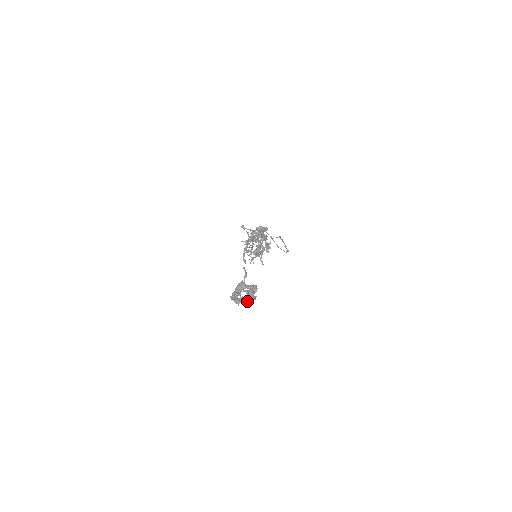
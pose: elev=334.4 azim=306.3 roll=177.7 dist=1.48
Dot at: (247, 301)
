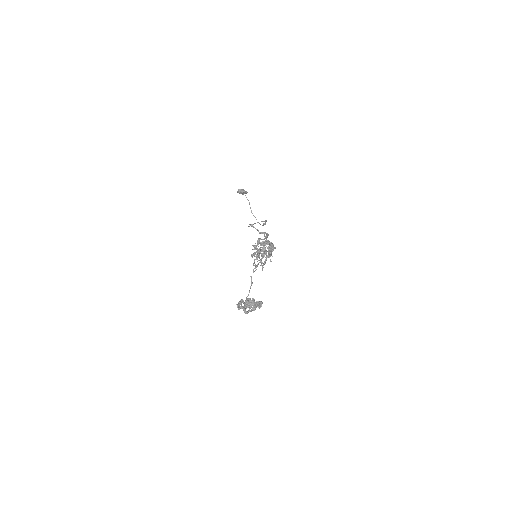
Dot at: (249, 311)
